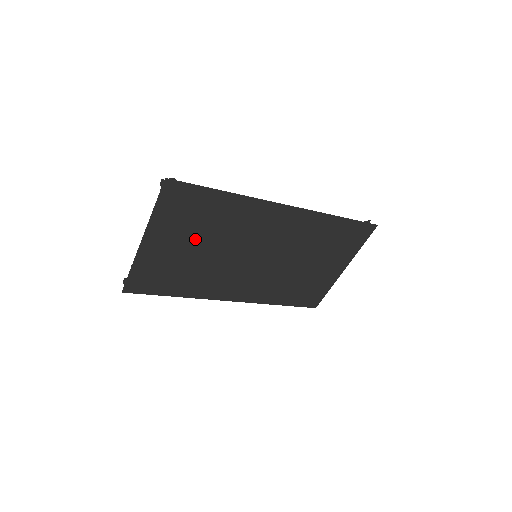
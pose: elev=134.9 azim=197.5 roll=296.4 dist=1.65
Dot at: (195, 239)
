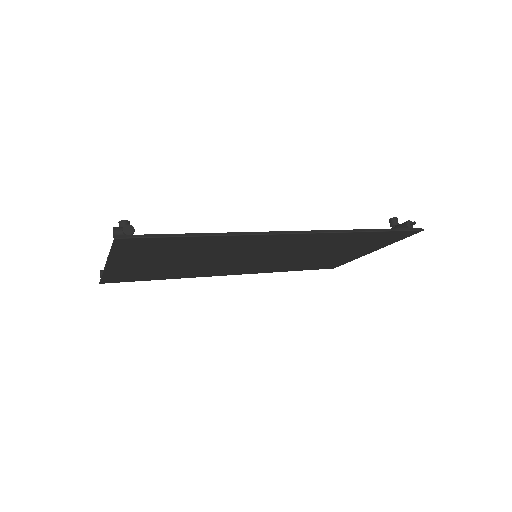
Dot at: (173, 258)
